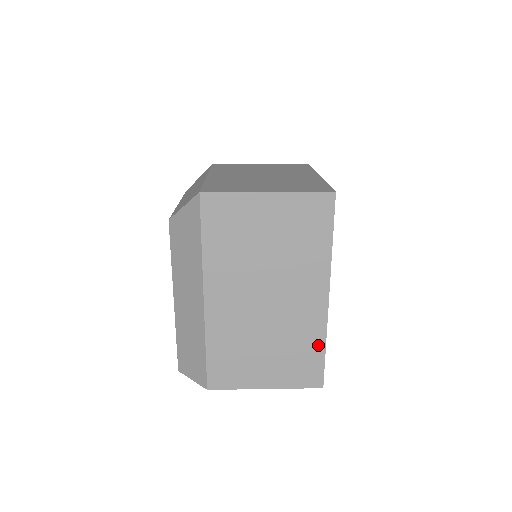
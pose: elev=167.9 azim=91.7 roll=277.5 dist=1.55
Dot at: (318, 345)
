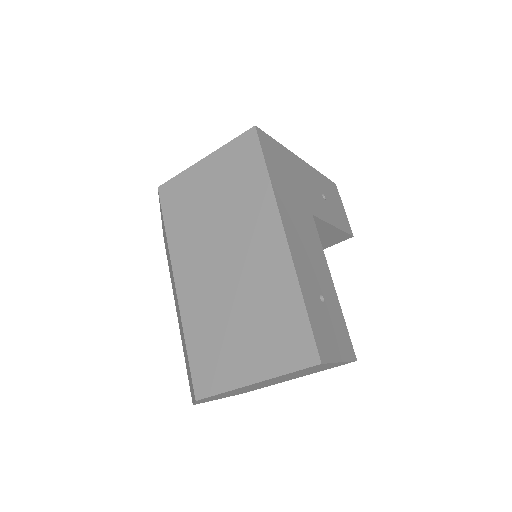
Dot at: (293, 299)
